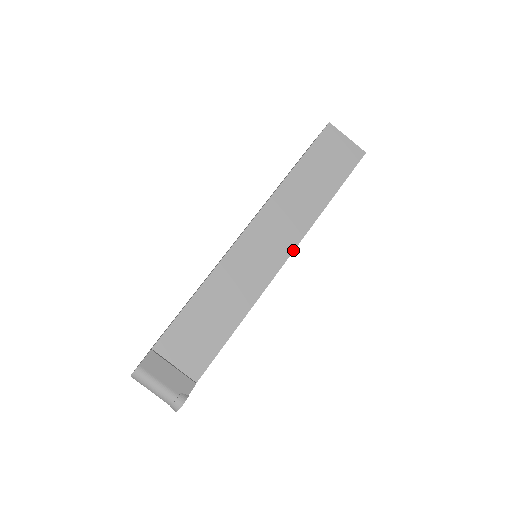
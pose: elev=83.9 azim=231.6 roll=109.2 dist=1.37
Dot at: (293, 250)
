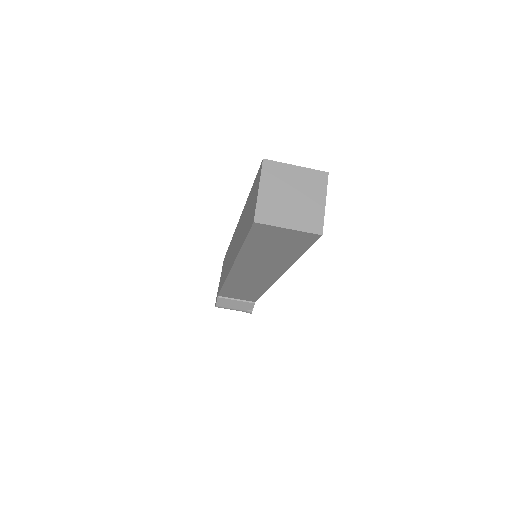
Dot at: occluded
